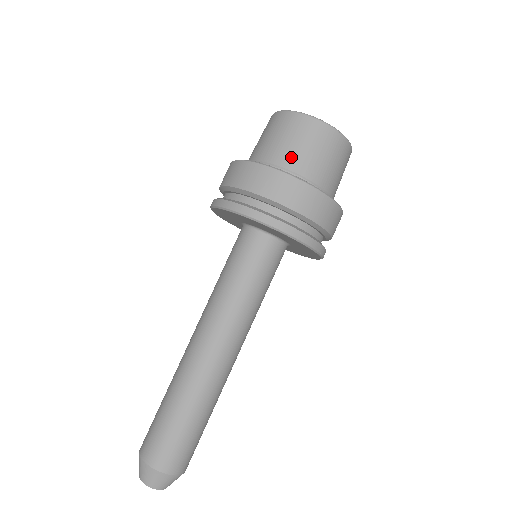
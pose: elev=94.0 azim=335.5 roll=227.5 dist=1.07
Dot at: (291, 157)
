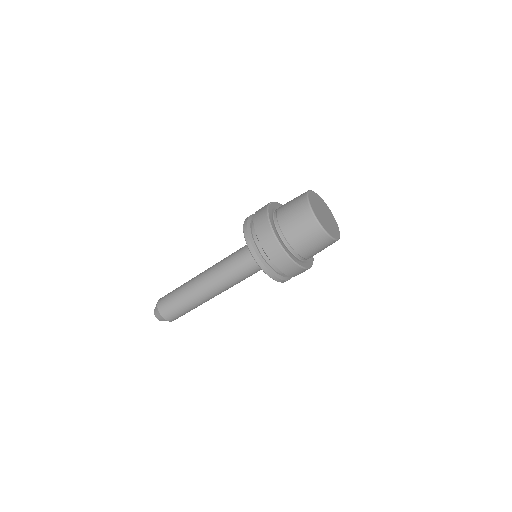
Dot at: (298, 243)
